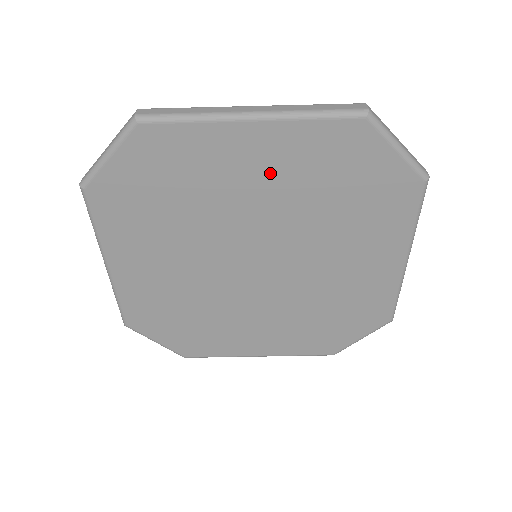
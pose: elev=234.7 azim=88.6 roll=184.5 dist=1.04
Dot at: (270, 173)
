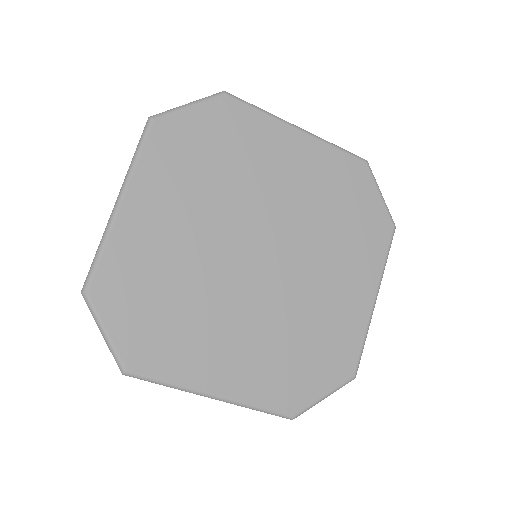
Dot at: (299, 173)
